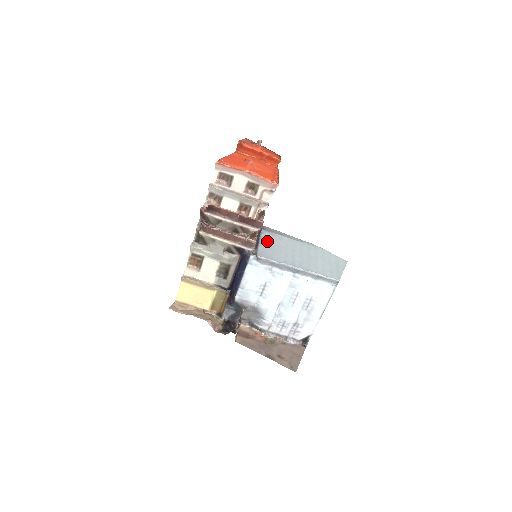
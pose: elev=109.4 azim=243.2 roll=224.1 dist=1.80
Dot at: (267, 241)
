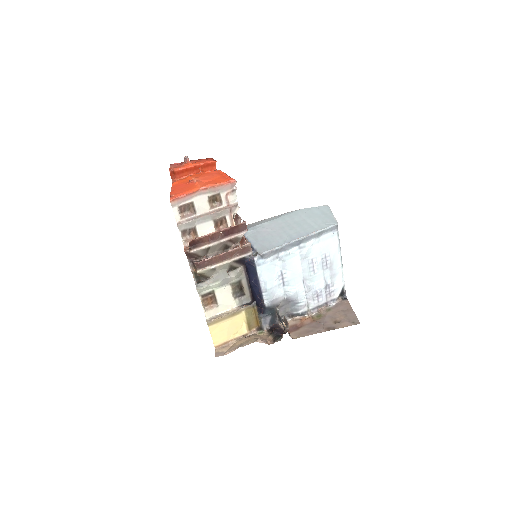
Dot at: (255, 237)
